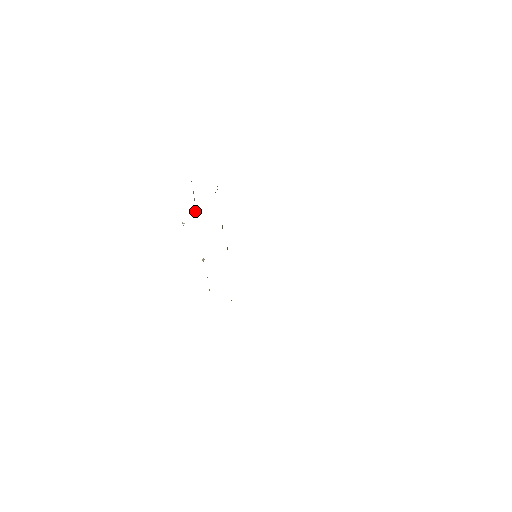
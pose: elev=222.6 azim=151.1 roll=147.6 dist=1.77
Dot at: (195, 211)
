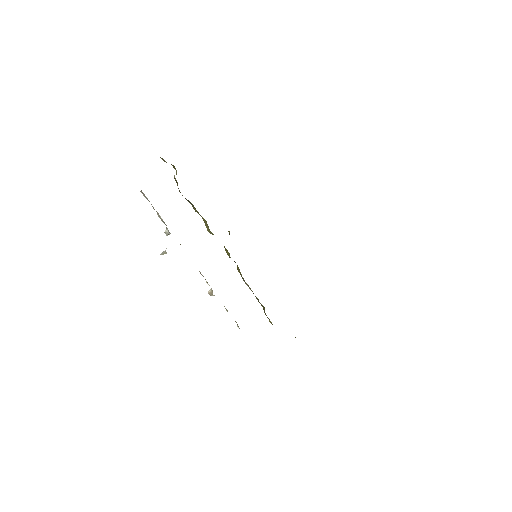
Dot at: (167, 231)
